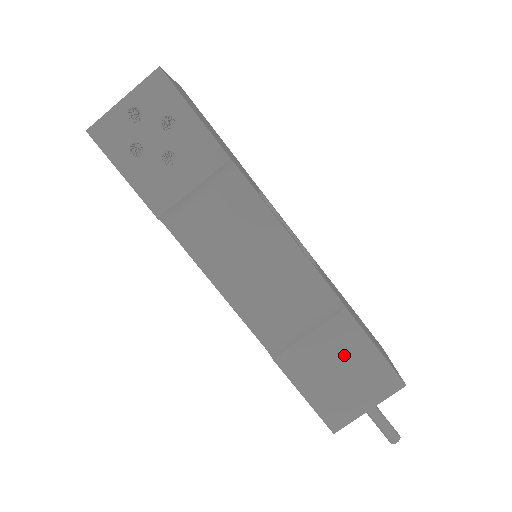
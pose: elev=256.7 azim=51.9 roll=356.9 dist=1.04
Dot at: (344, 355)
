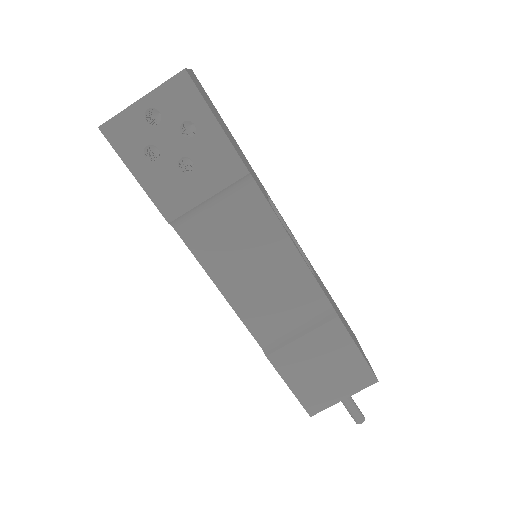
Dot at: (330, 355)
